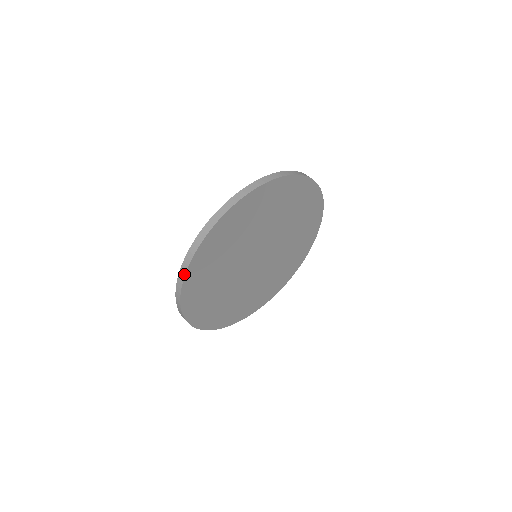
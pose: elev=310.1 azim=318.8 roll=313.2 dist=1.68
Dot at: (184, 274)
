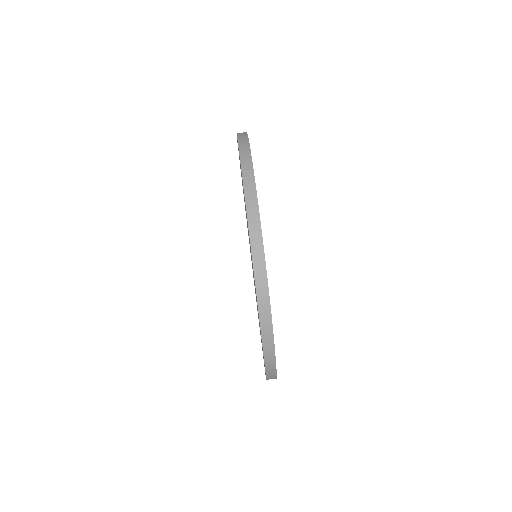
Dot at: (273, 351)
